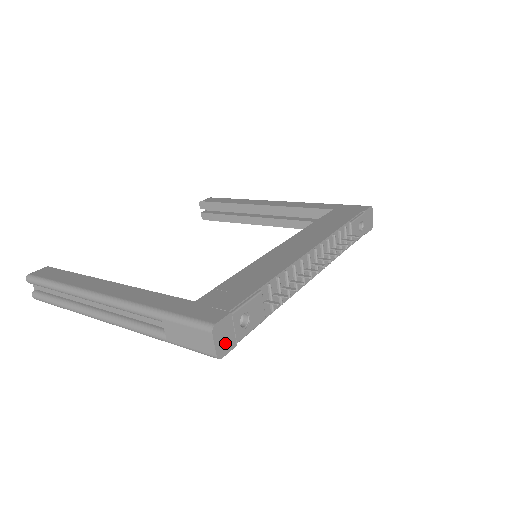
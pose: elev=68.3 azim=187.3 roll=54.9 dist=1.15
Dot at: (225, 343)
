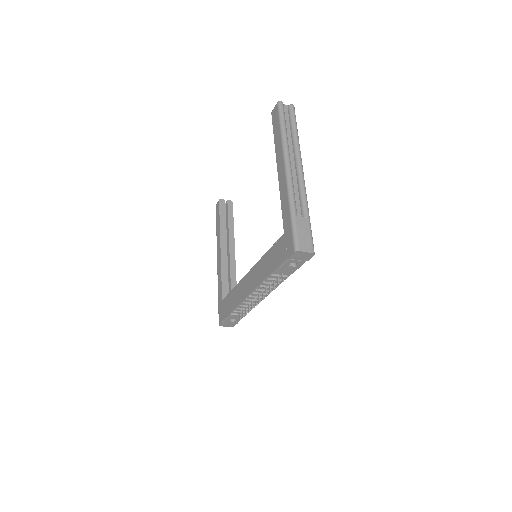
Dot at: (231, 325)
